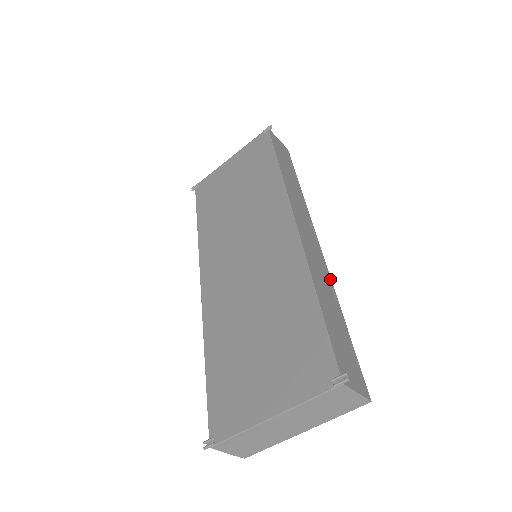
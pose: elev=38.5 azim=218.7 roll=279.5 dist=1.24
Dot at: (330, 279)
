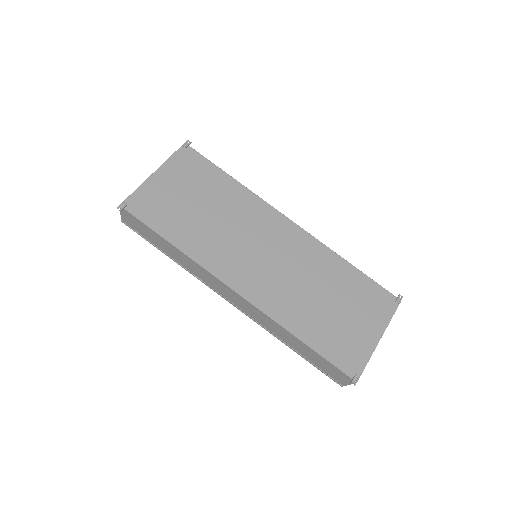
Dot at: occluded
